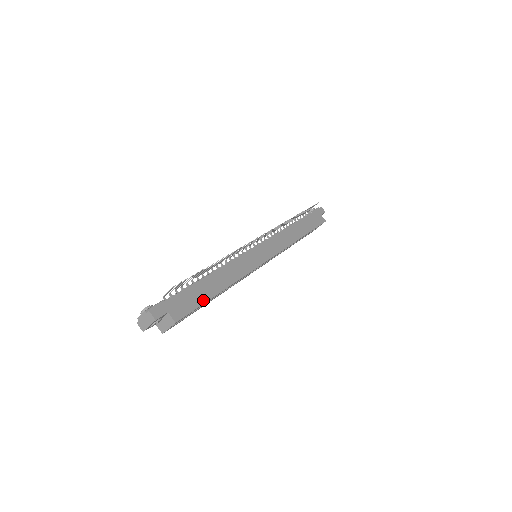
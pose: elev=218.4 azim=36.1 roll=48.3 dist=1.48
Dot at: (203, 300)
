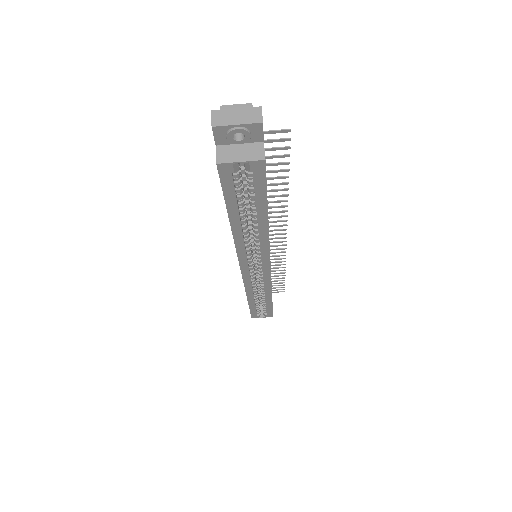
Dot at: occluded
